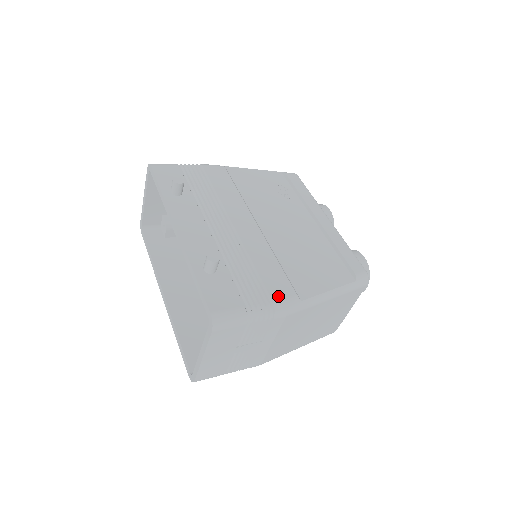
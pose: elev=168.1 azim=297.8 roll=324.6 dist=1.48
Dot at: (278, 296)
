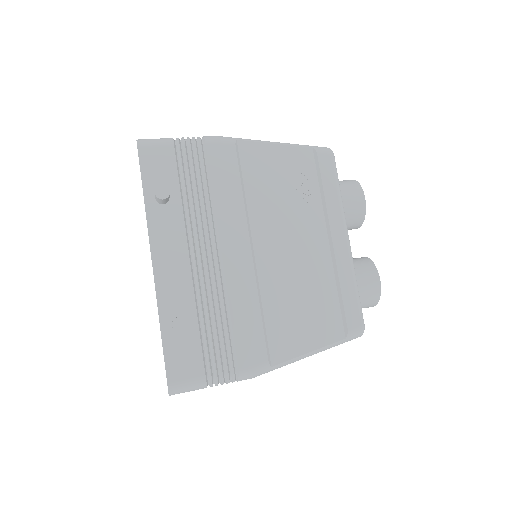
Dot at: (246, 363)
